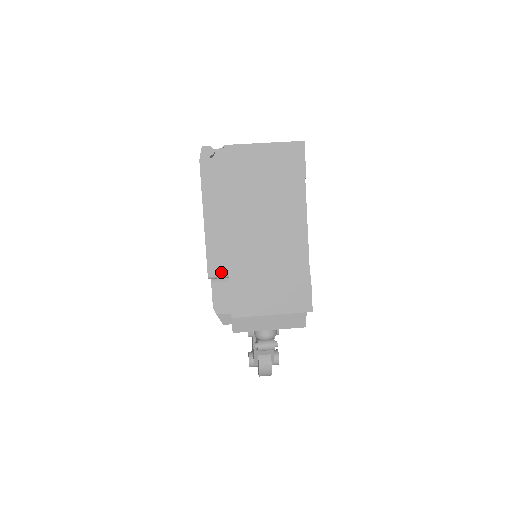
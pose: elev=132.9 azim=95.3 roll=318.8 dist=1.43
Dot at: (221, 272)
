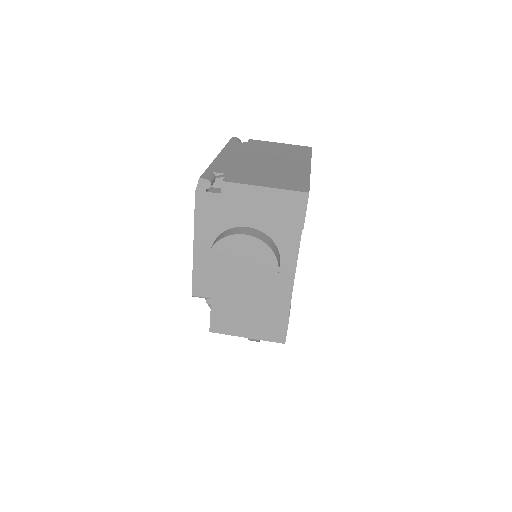
Dot at: (204, 294)
